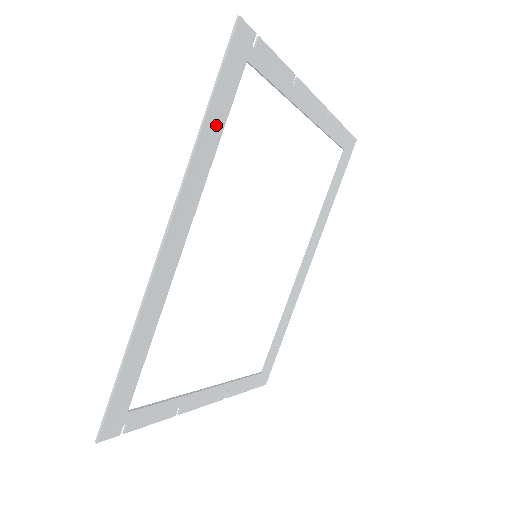
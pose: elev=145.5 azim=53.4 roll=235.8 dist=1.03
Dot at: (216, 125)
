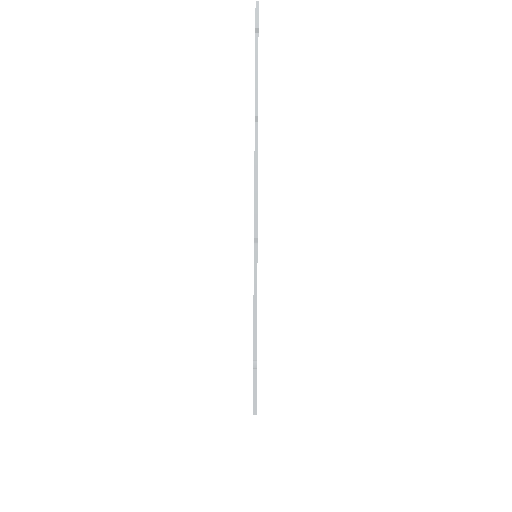
Dot at: occluded
